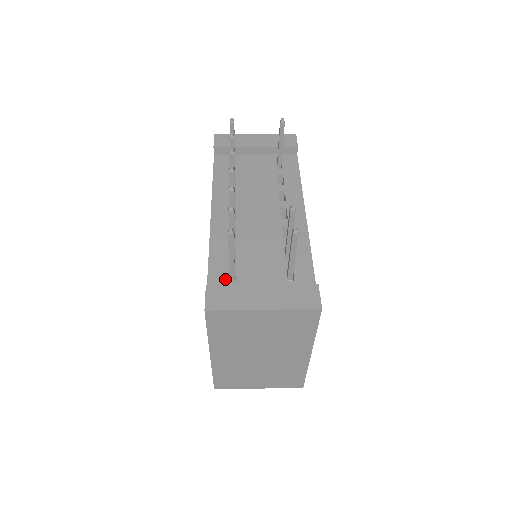
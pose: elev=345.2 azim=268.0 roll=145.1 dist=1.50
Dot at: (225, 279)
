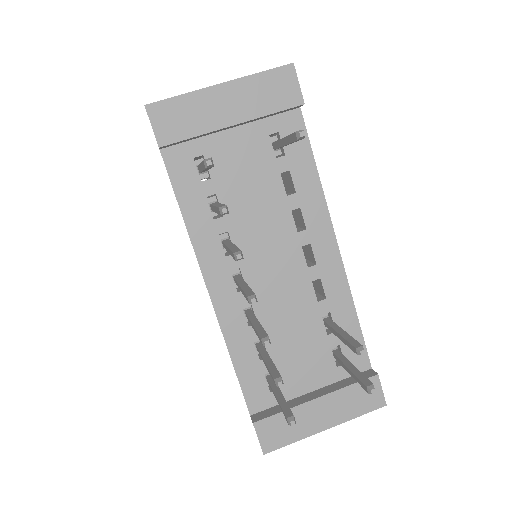
Dot at: (265, 391)
